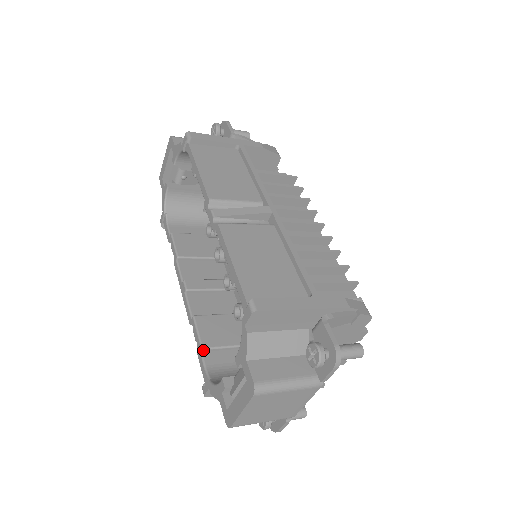
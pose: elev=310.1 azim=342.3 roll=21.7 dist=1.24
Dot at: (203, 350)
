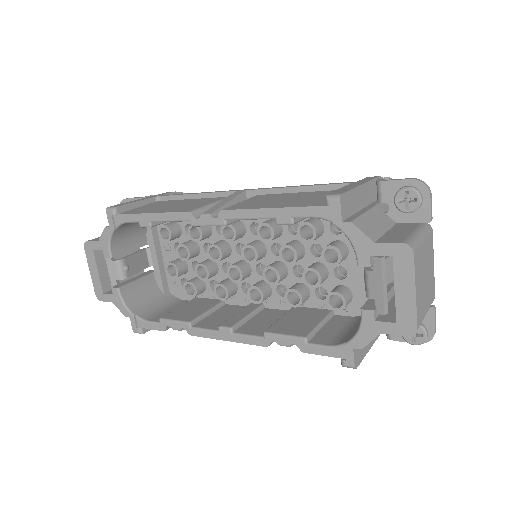
Dot at: (307, 339)
